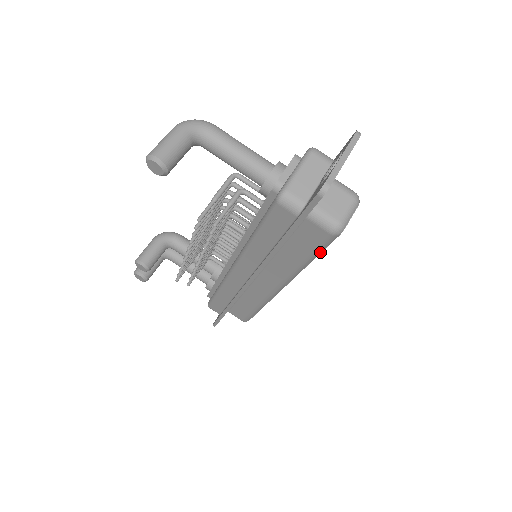
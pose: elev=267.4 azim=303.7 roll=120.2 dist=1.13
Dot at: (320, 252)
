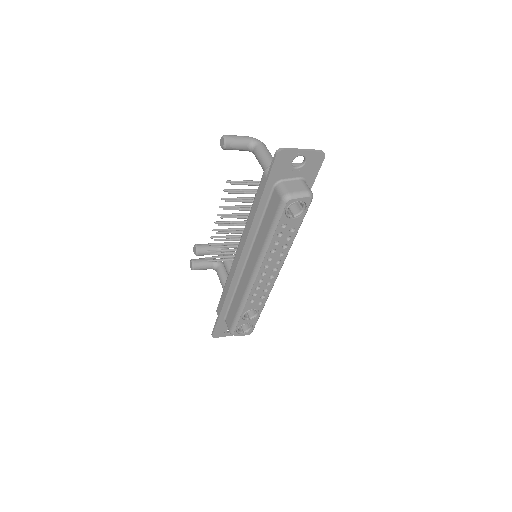
Dot at: (277, 224)
